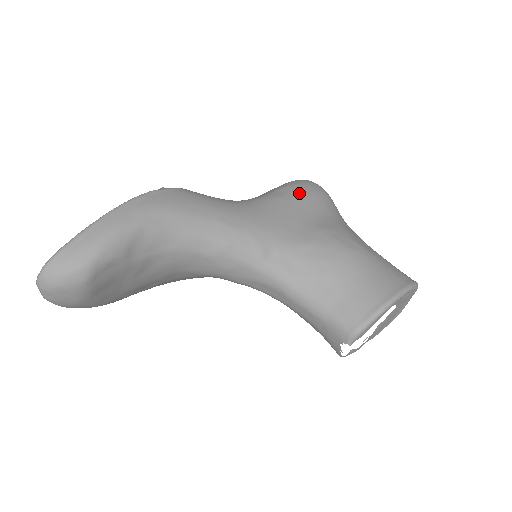
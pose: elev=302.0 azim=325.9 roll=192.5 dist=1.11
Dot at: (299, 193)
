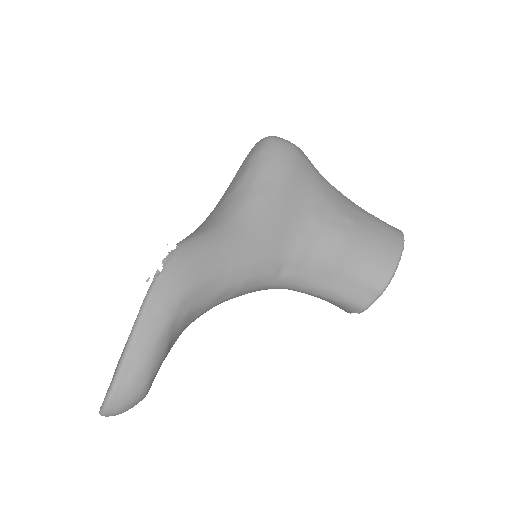
Dot at: (279, 175)
